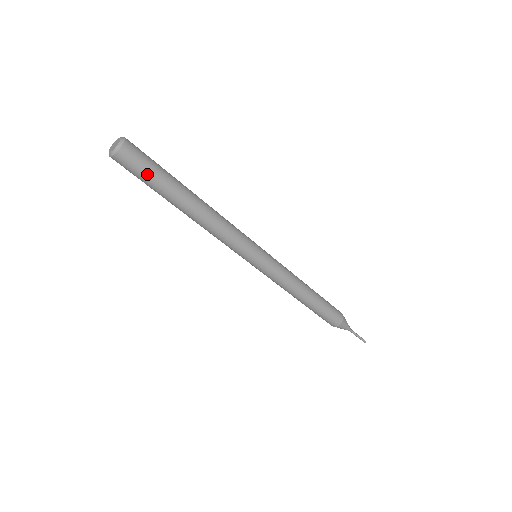
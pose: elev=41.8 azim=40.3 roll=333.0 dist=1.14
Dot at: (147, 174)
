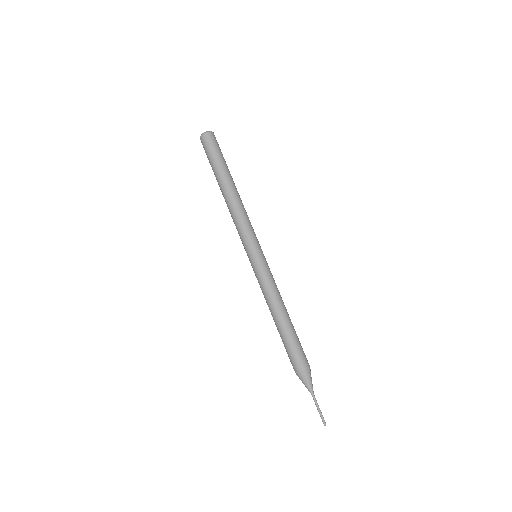
Dot at: (214, 153)
